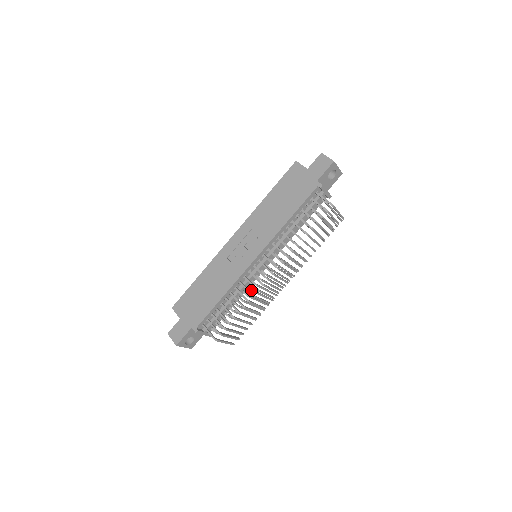
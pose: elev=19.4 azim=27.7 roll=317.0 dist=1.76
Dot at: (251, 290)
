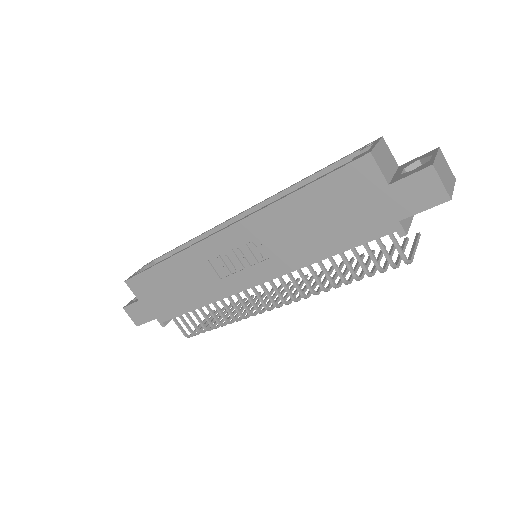
Dot at: occluded
